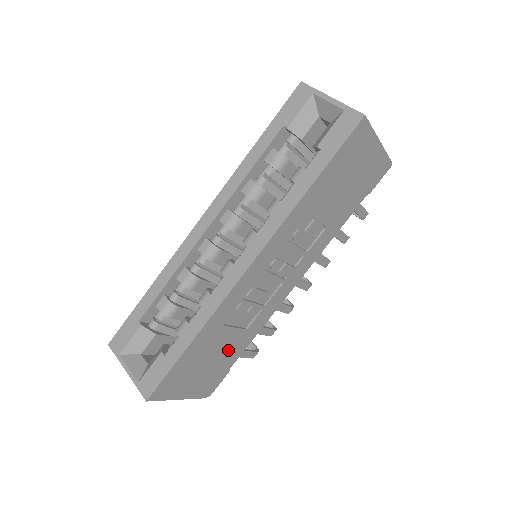
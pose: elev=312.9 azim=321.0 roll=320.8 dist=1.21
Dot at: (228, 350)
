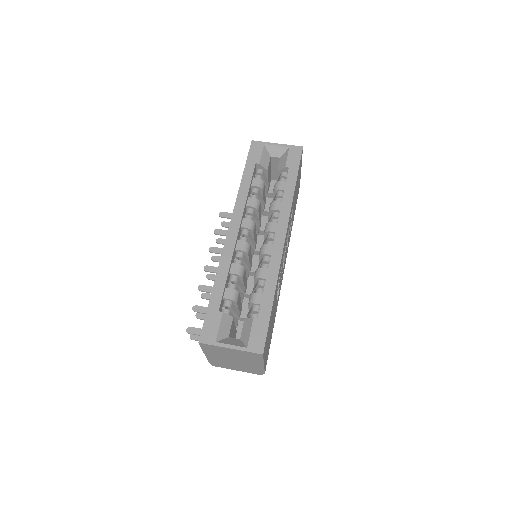
Dot at: (273, 320)
